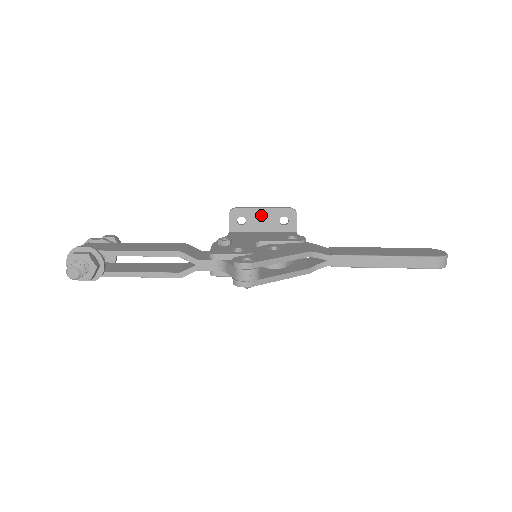
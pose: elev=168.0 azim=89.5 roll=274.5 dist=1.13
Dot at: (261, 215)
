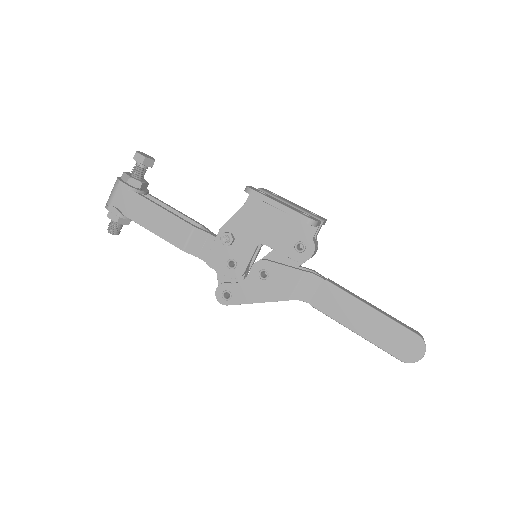
Dot at: occluded
